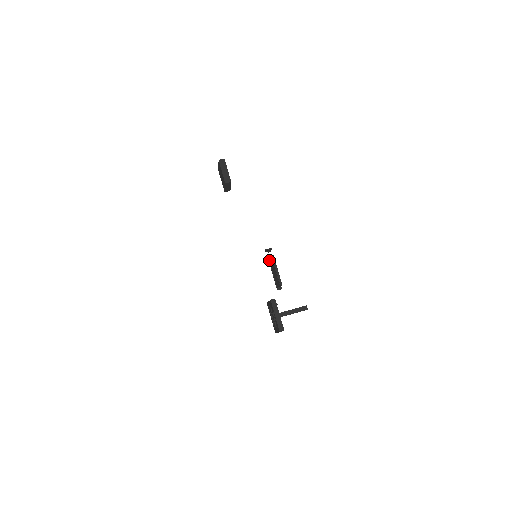
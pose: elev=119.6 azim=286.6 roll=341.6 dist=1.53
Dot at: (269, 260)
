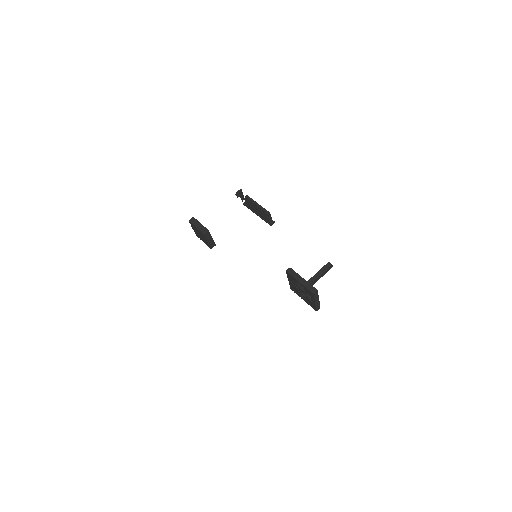
Dot at: (247, 206)
